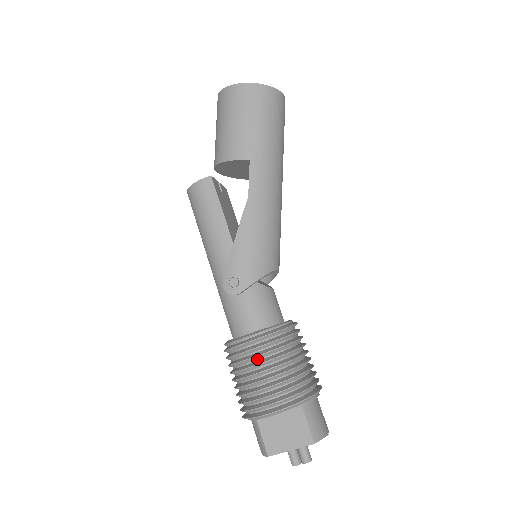
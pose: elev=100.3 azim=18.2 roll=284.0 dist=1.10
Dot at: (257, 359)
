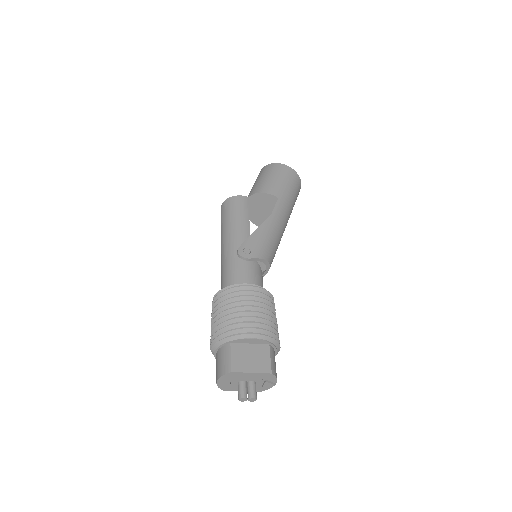
Dot at: (248, 300)
